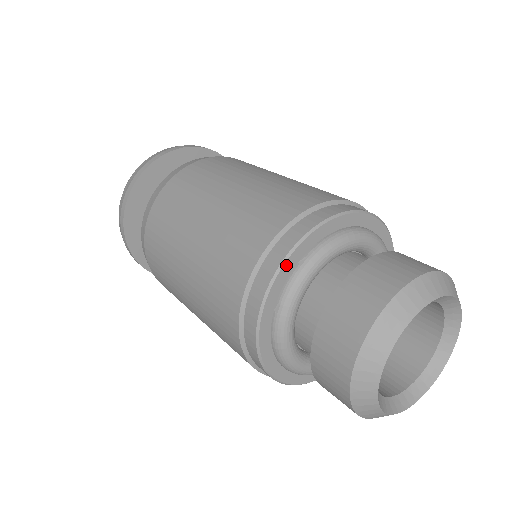
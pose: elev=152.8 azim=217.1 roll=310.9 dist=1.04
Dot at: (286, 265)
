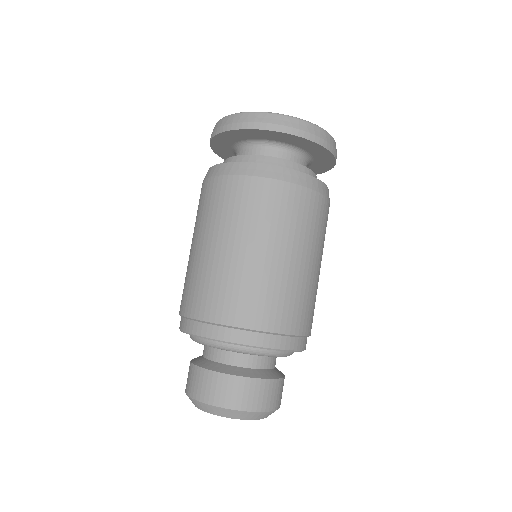
Dot at: occluded
